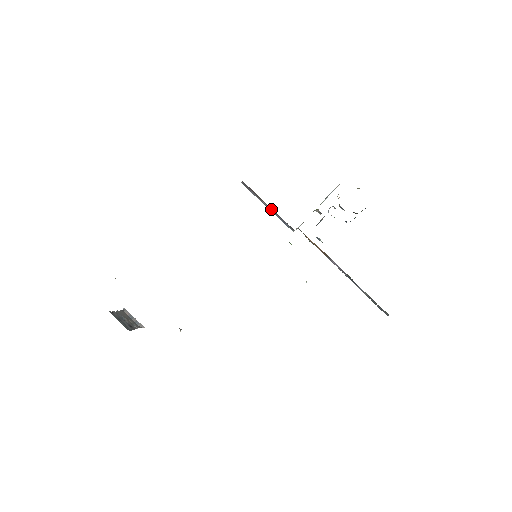
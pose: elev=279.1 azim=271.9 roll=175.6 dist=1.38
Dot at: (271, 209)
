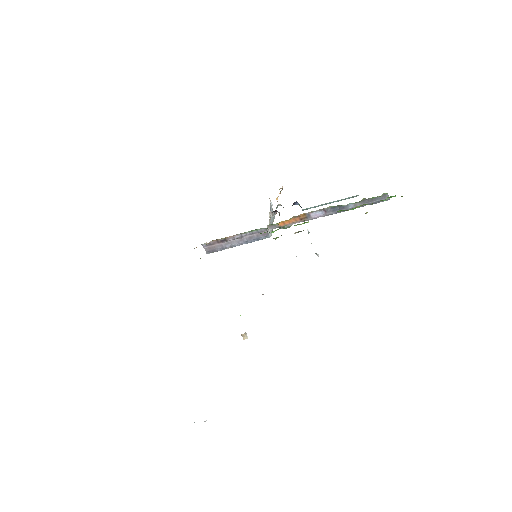
Dot at: (239, 237)
